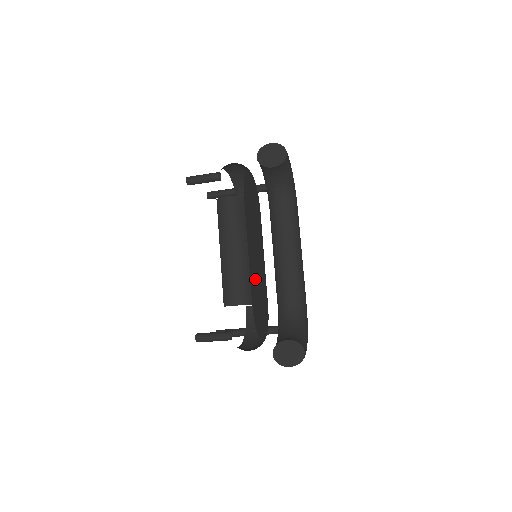
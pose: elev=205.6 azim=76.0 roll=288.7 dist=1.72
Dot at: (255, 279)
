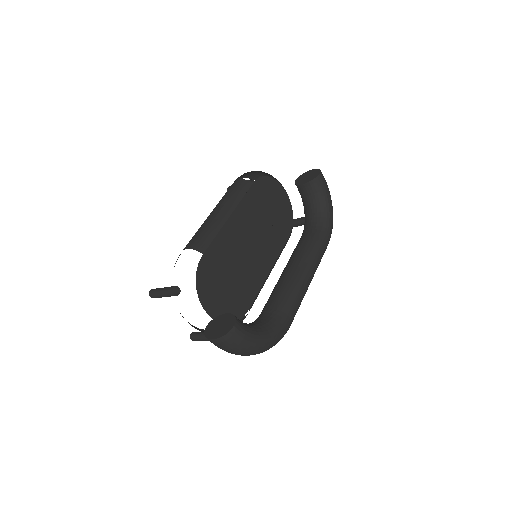
Dot at: (230, 252)
